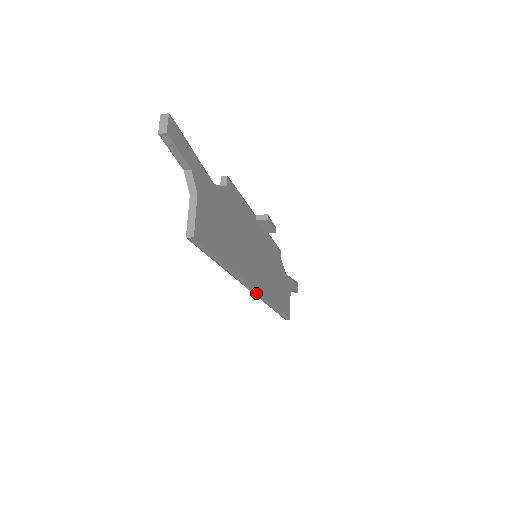
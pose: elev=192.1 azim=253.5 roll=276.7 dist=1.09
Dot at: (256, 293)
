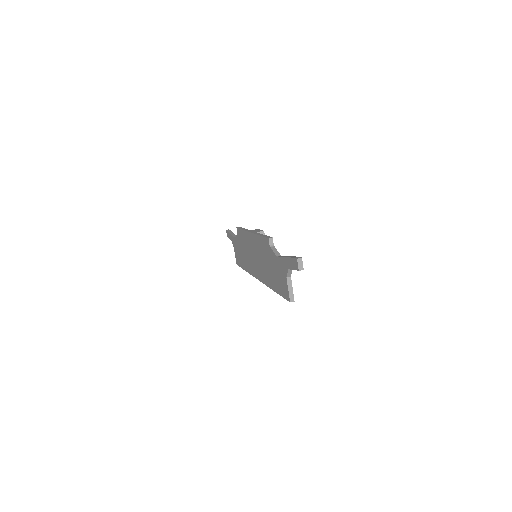
Dot at: occluded
